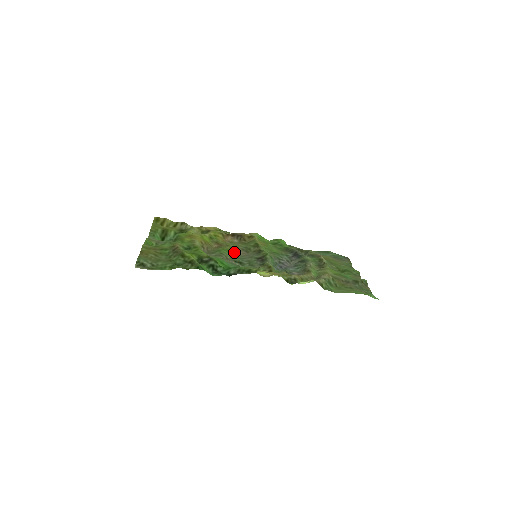
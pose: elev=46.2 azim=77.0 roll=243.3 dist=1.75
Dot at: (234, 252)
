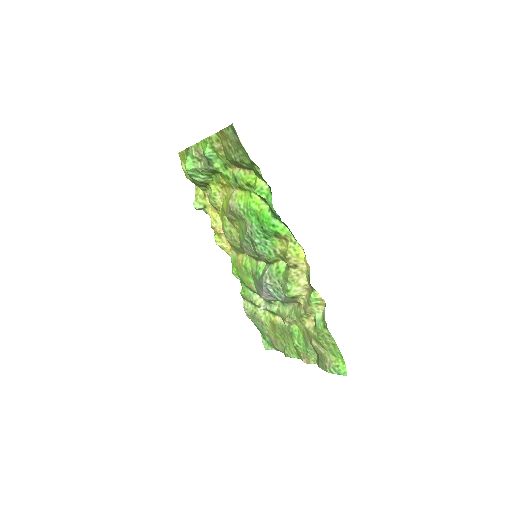
Dot at: (242, 235)
